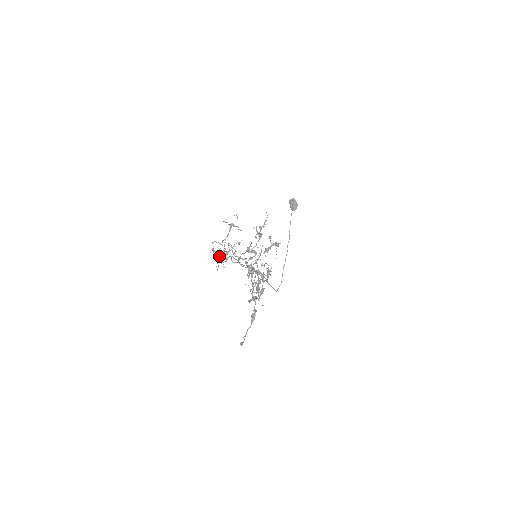
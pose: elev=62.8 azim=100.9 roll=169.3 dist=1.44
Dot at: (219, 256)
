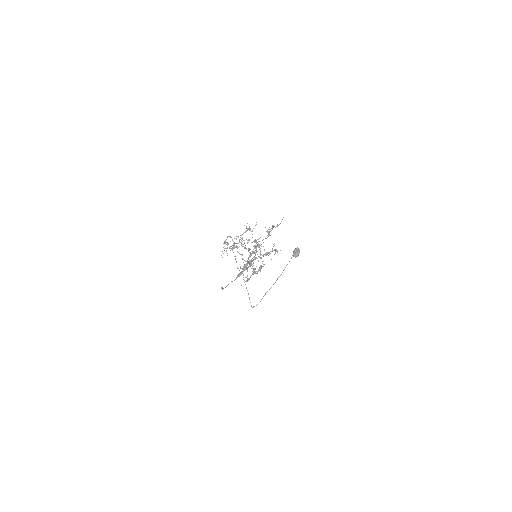
Dot at: occluded
